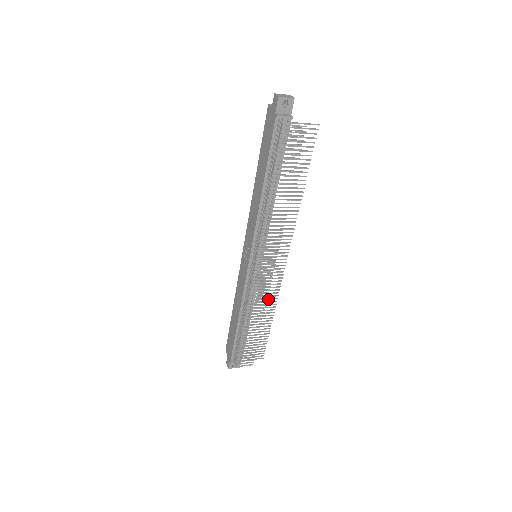
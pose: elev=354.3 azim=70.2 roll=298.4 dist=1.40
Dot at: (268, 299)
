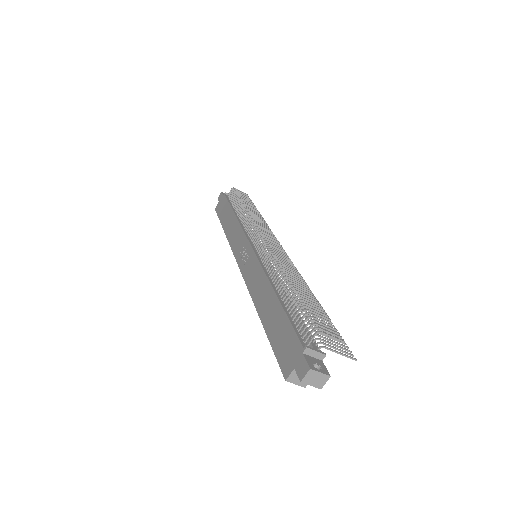
Dot at: occluded
